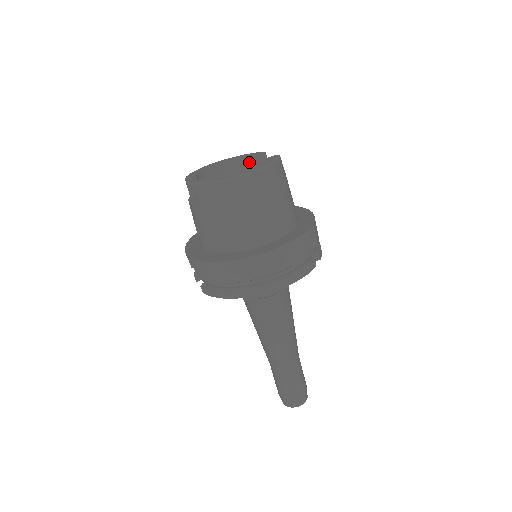
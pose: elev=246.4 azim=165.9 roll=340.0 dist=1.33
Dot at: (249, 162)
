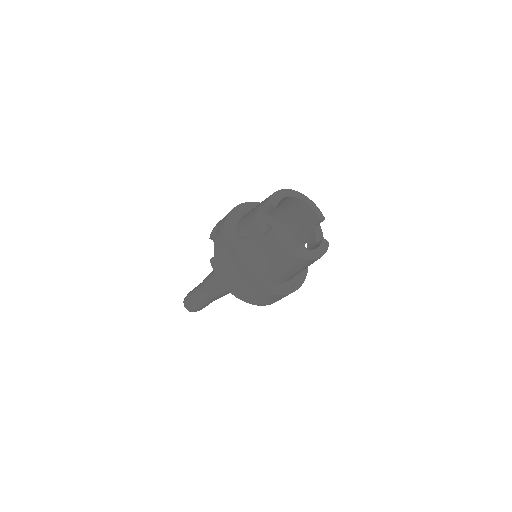
Dot at: (311, 213)
